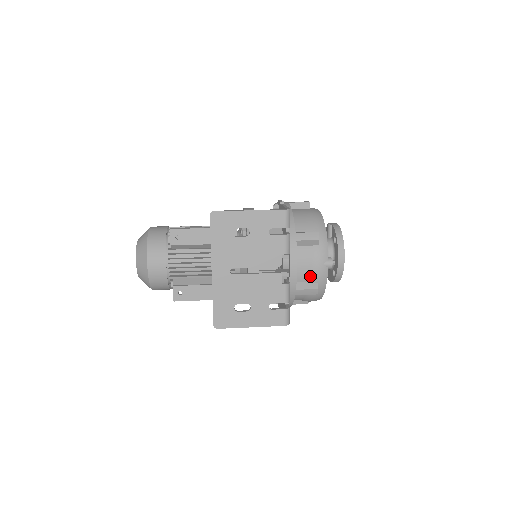
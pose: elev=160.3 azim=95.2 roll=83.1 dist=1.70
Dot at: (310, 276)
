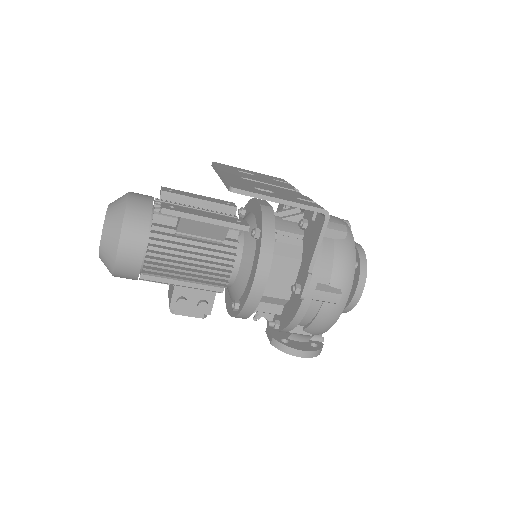
Dot at: occluded
